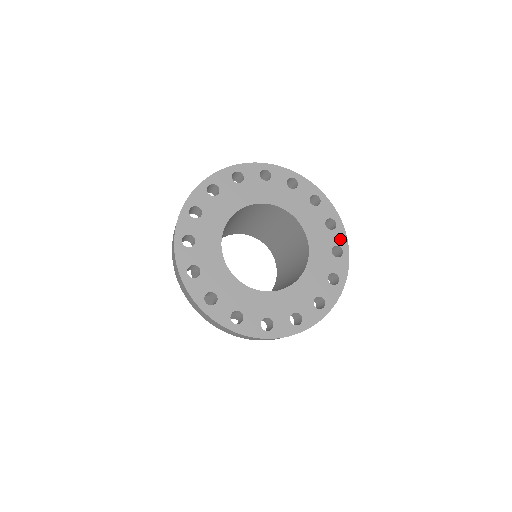
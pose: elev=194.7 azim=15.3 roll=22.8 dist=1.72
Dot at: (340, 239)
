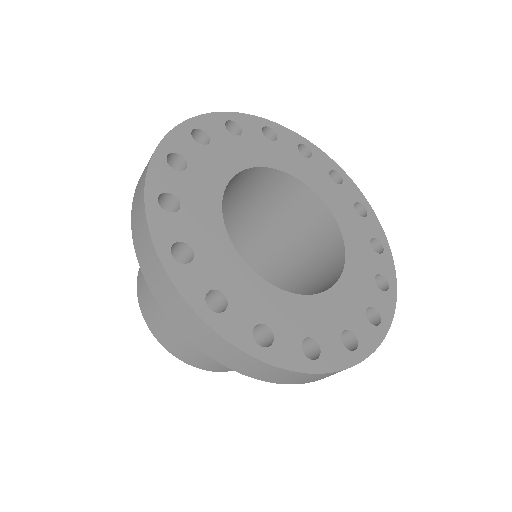
Dot at: (355, 193)
